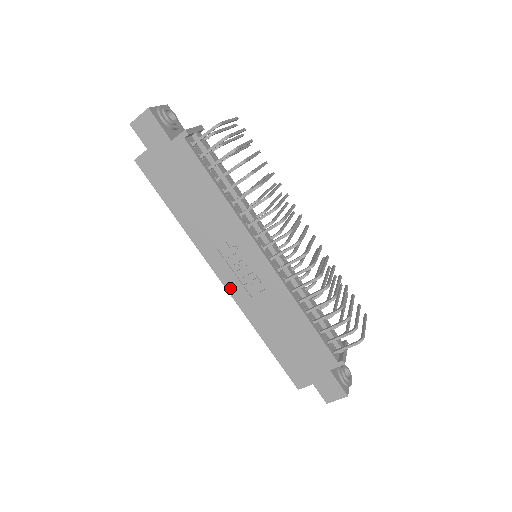
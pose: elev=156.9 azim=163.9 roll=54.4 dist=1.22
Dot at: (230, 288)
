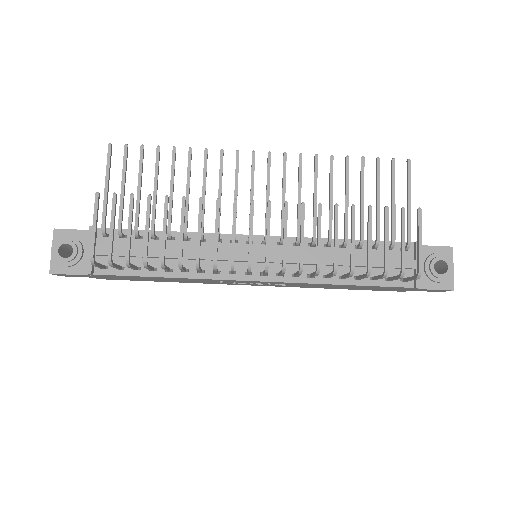
Dot at: occluded
